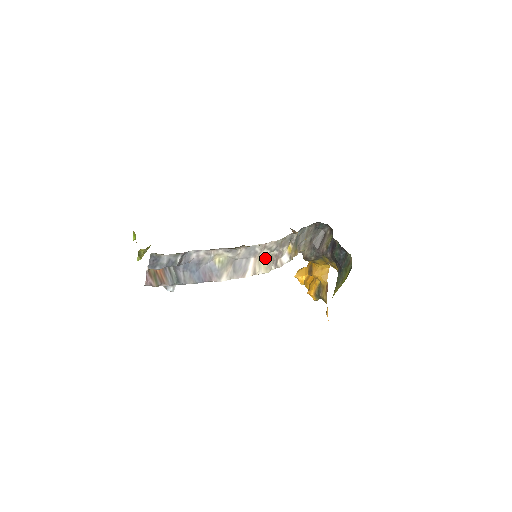
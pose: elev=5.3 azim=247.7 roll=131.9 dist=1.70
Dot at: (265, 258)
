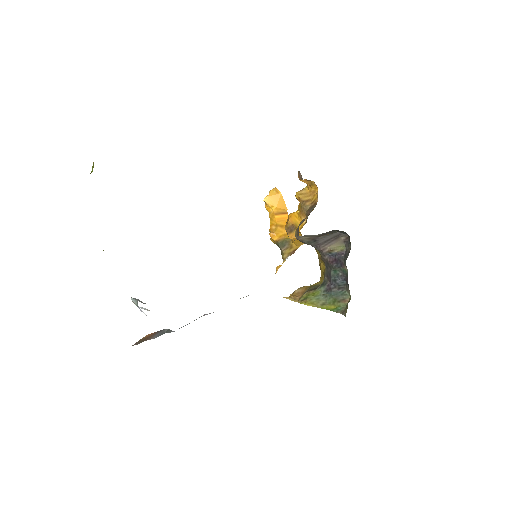
Dot at: occluded
